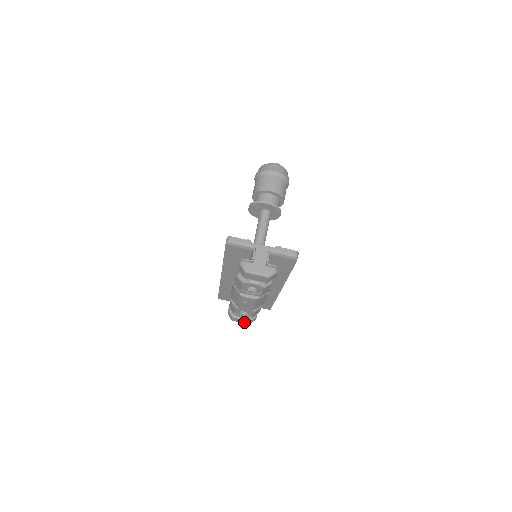
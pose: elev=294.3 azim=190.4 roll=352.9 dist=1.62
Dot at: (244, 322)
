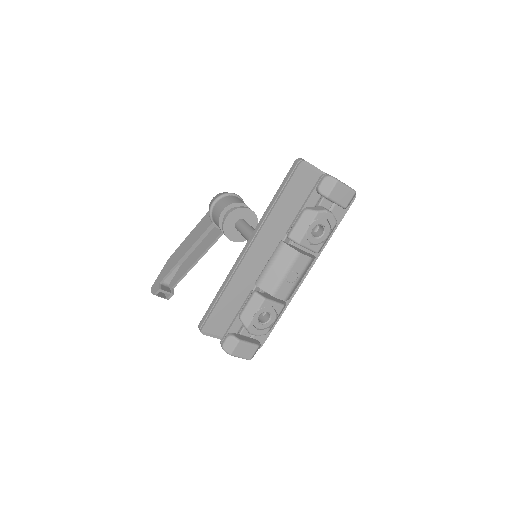
Dot at: (247, 354)
